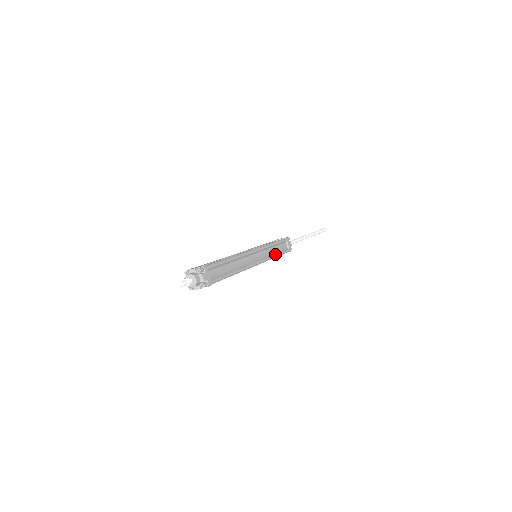
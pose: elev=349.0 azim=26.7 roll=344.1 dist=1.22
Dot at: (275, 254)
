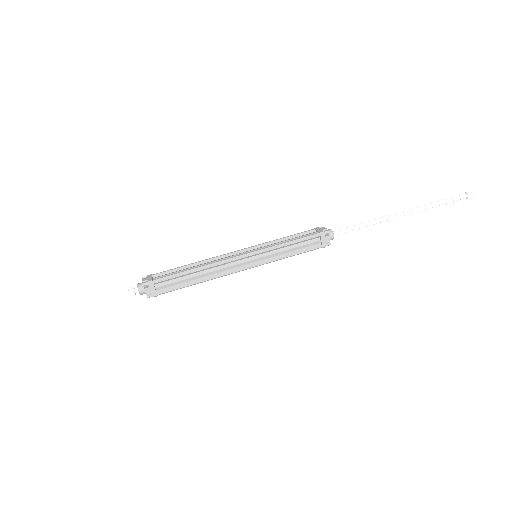
Dot at: (287, 255)
